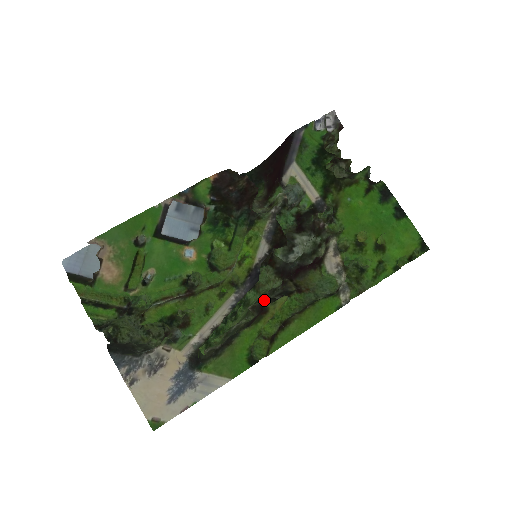
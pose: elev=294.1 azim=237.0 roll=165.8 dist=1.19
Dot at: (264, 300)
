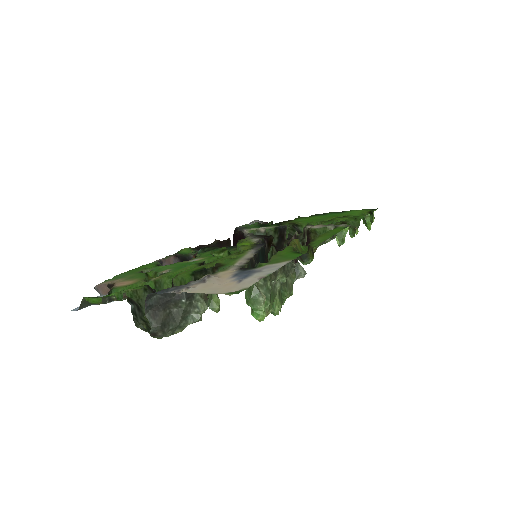
Dot at: (281, 249)
